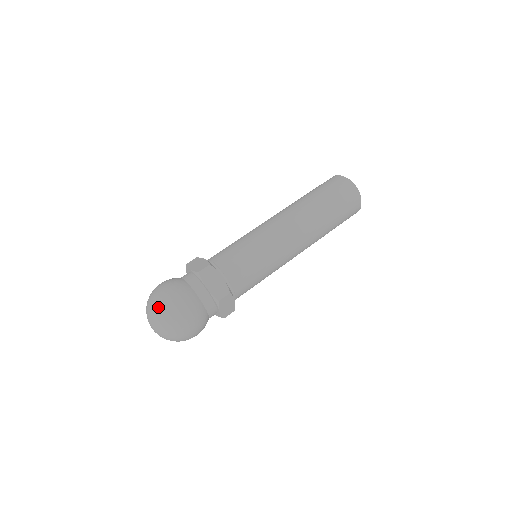
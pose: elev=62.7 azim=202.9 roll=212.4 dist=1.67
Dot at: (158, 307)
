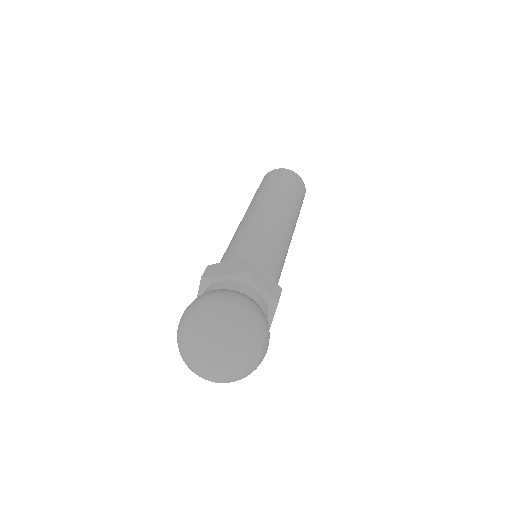
Dot at: (187, 328)
